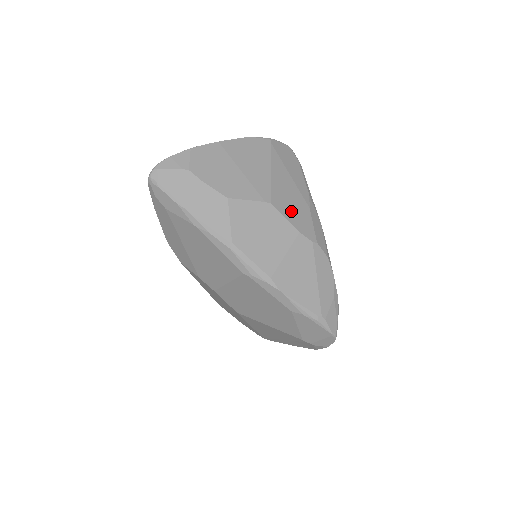
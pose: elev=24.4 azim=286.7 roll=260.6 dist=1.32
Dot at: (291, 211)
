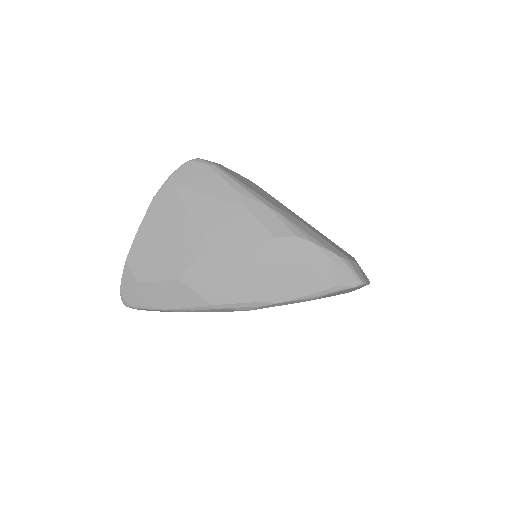
Dot at: (232, 234)
